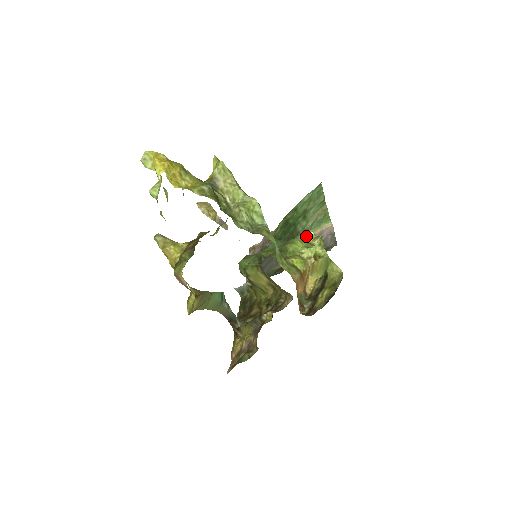
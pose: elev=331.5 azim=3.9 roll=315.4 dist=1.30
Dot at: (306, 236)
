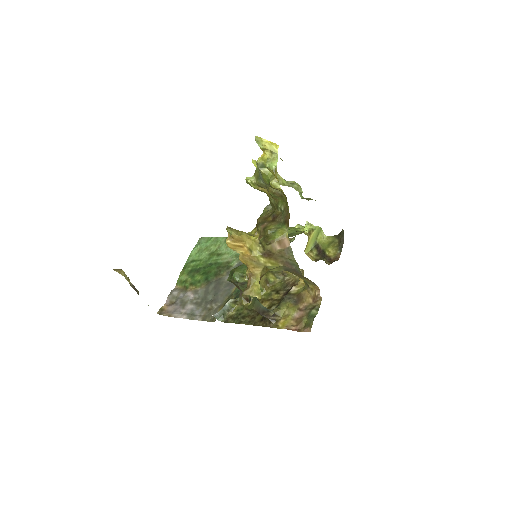
Dot at: occluded
